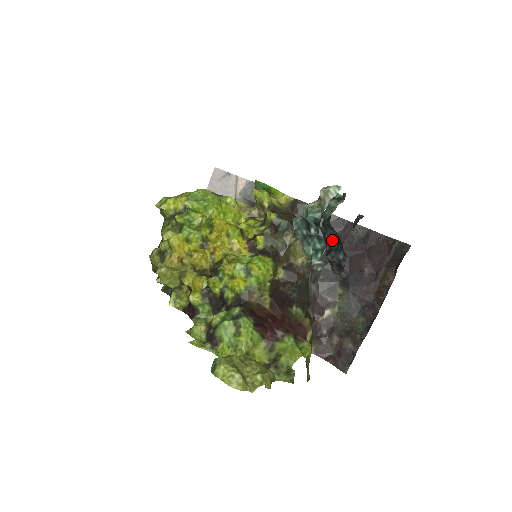
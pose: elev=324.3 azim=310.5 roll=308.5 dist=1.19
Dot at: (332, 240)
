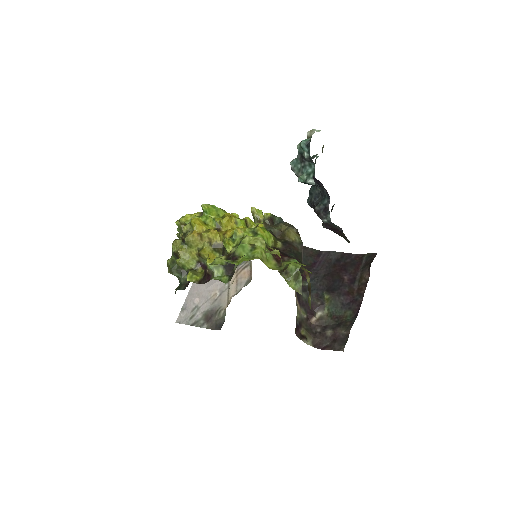
Dot at: (317, 198)
